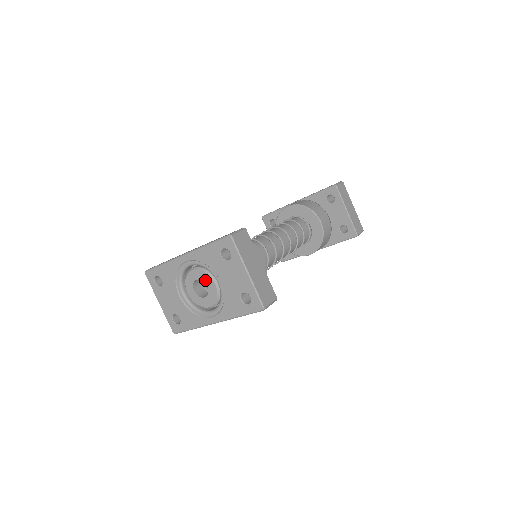
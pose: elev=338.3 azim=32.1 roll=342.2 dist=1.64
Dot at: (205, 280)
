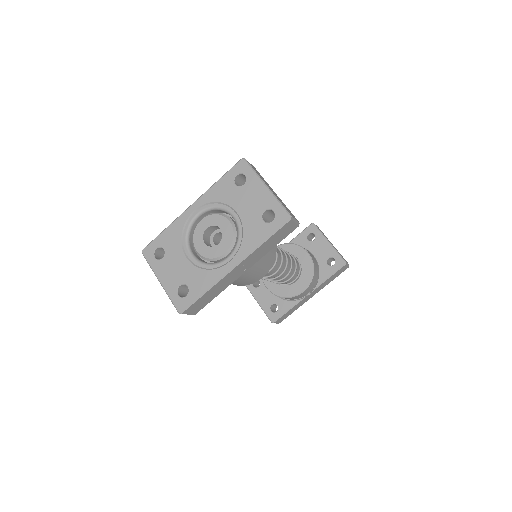
Dot at: (217, 223)
